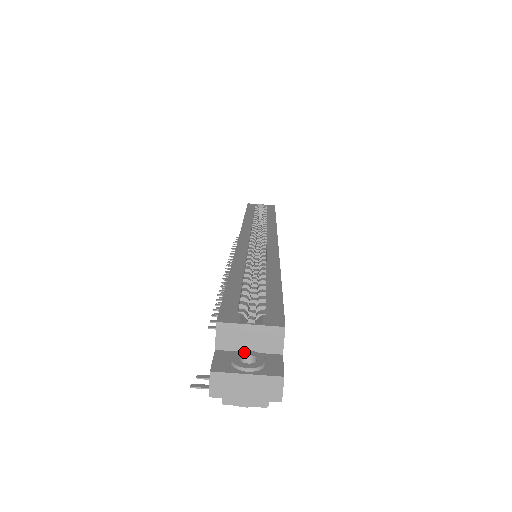
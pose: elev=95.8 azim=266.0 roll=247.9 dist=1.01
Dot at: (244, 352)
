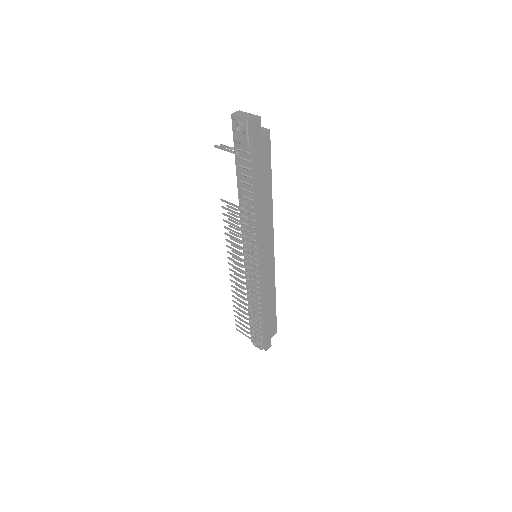
Dot at: occluded
